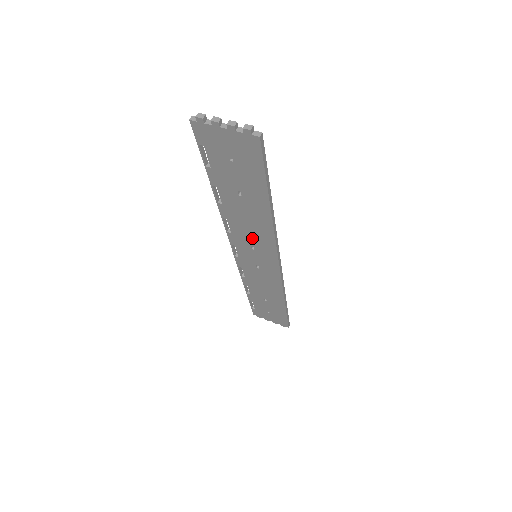
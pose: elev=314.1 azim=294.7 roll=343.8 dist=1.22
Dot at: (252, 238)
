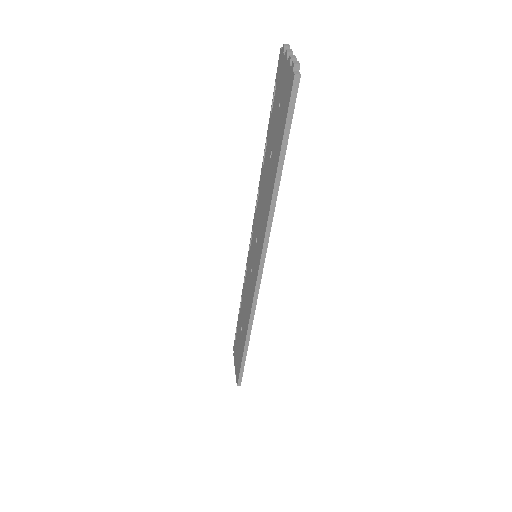
Dot at: (260, 224)
